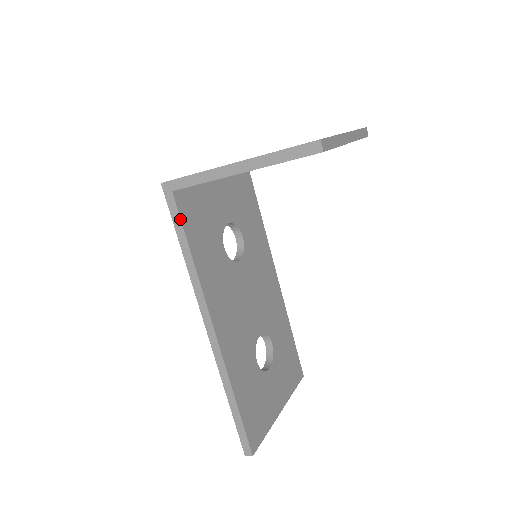
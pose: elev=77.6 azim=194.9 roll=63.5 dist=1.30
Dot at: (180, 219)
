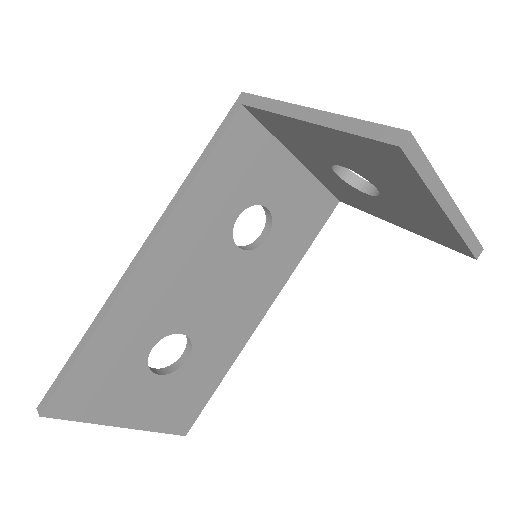
Dot at: (223, 133)
